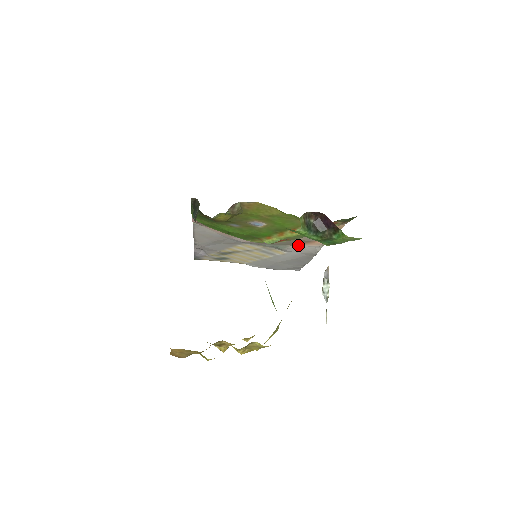
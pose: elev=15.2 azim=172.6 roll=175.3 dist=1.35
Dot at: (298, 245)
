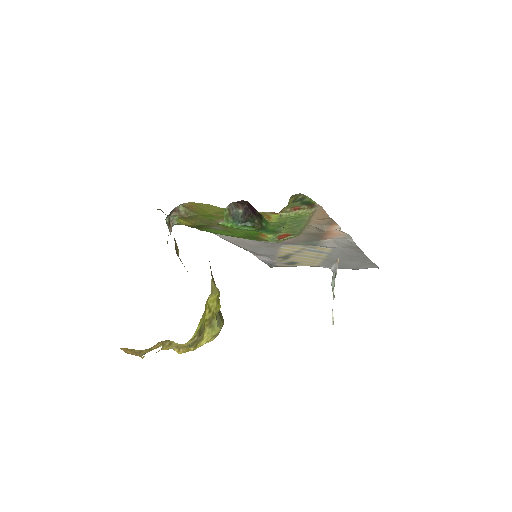
Dot at: (328, 239)
